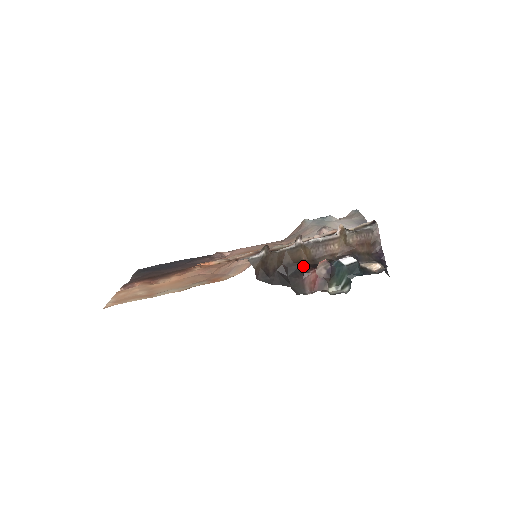
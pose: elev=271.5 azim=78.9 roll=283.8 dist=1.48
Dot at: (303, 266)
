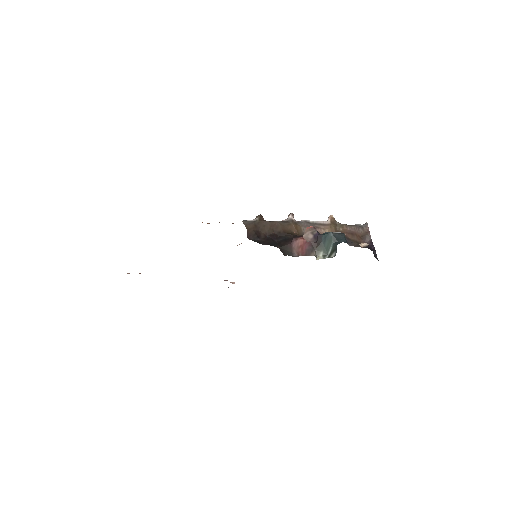
Dot at: (293, 236)
